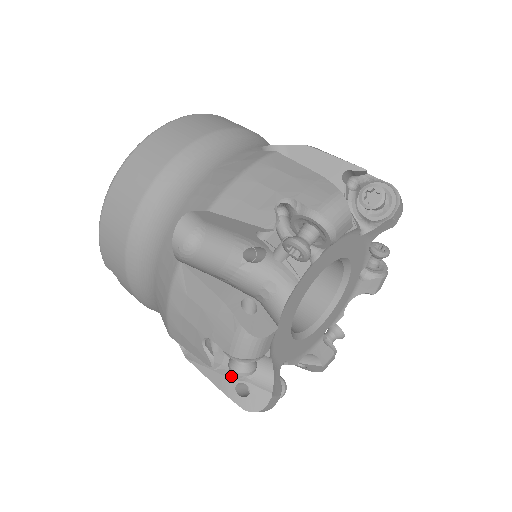
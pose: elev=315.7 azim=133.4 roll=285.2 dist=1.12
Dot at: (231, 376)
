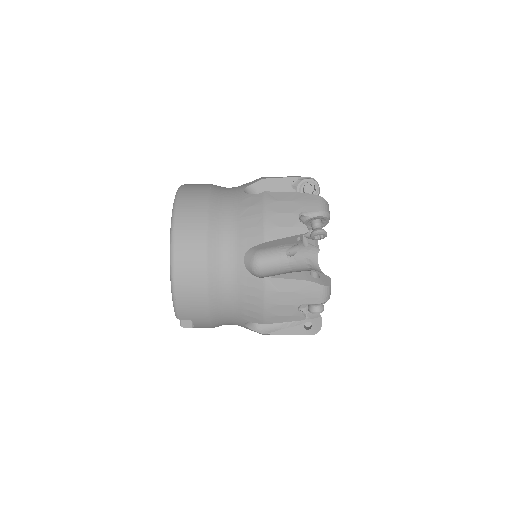
Dot at: (298, 323)
